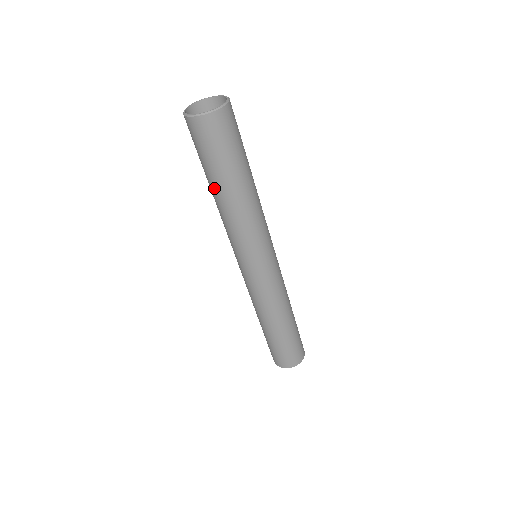
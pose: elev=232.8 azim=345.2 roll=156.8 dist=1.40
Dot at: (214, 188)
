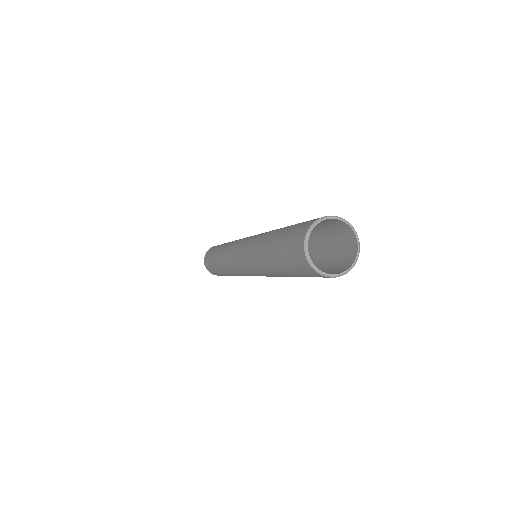
Dot at: (270, 260)
